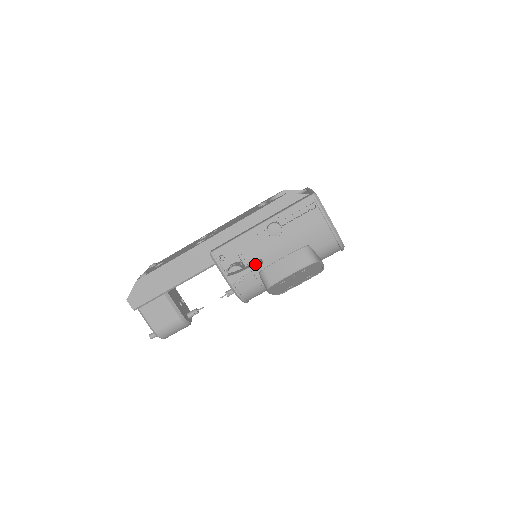
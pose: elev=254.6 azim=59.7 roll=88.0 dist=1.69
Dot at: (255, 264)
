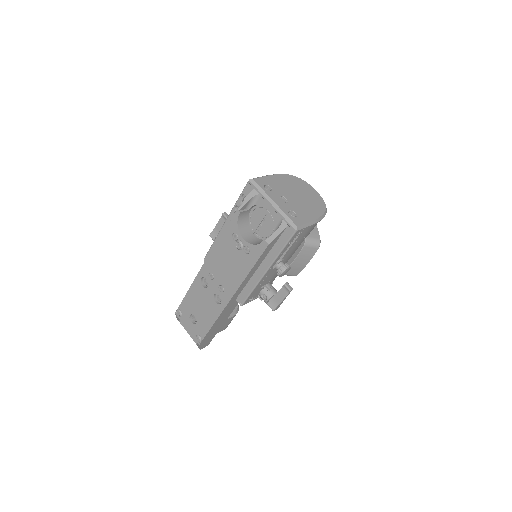
Dot at: (288, 294)
